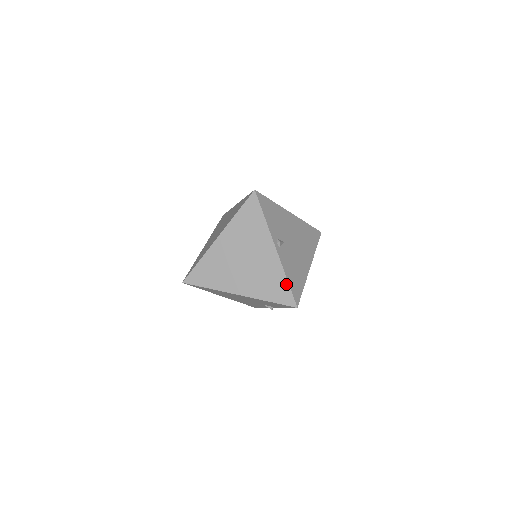
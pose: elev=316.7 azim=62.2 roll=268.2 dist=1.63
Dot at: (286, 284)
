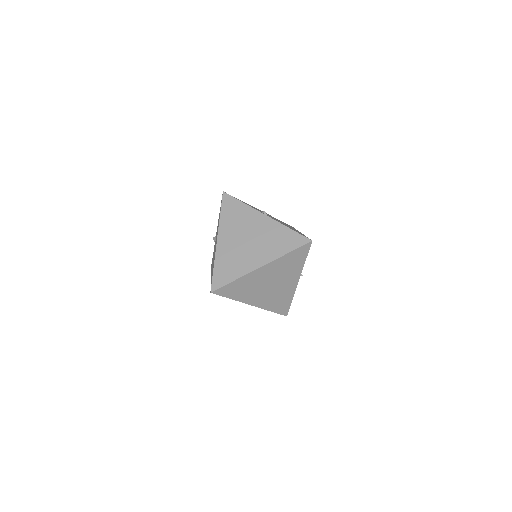
Dot at: (290, 303)
